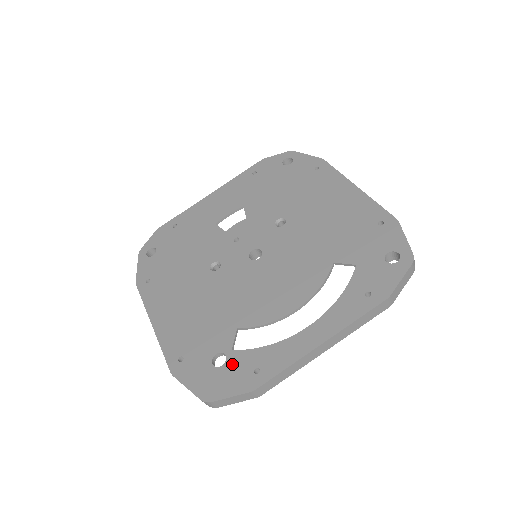
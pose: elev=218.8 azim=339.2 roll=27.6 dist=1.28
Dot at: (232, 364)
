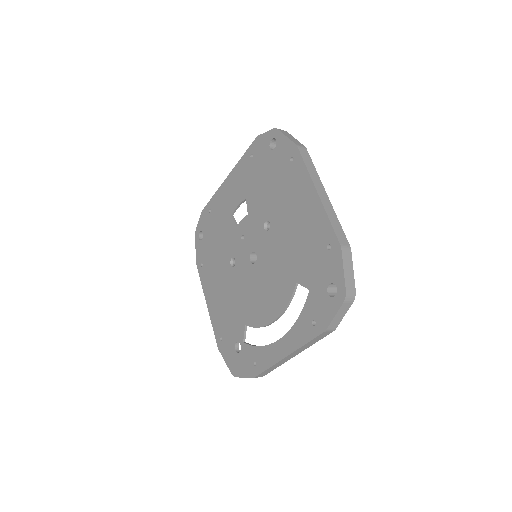
Dot at: (243, 354)
